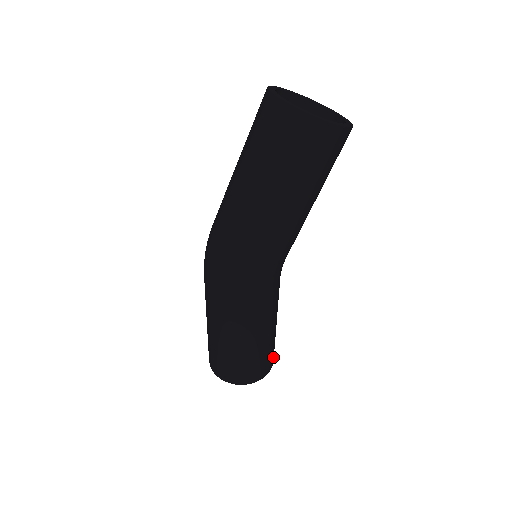
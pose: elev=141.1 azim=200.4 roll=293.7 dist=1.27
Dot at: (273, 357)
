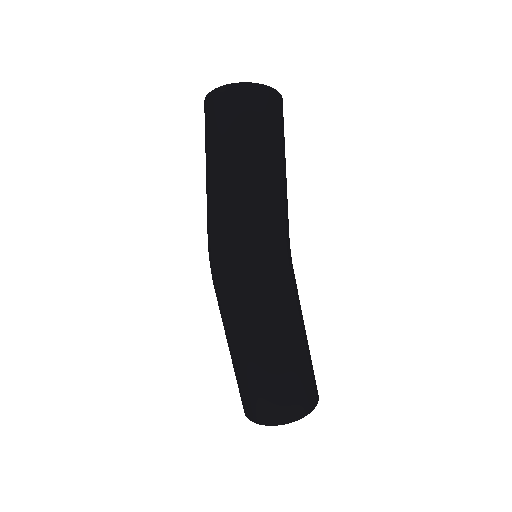
Dot at: occluded
